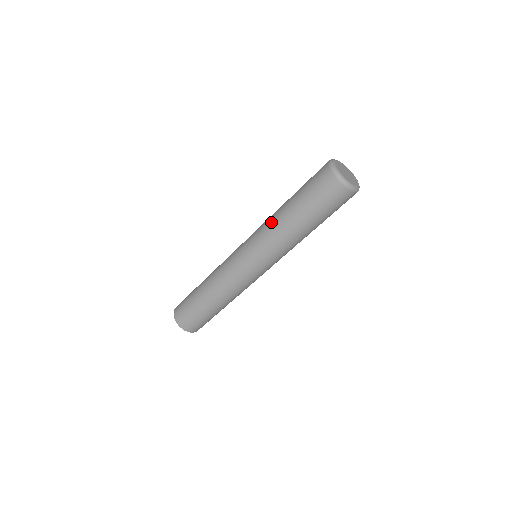
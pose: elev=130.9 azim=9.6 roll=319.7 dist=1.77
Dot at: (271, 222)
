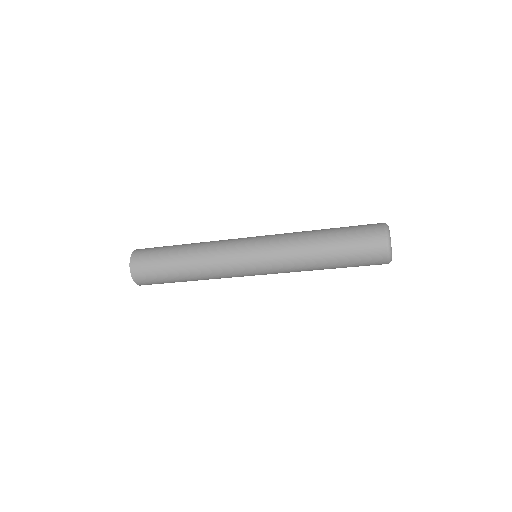
Dot at: occluded
